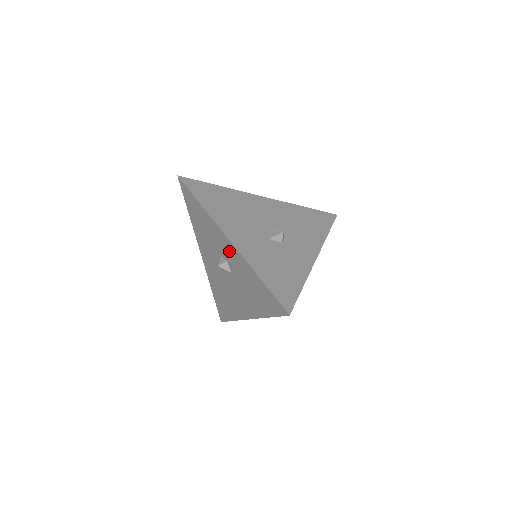
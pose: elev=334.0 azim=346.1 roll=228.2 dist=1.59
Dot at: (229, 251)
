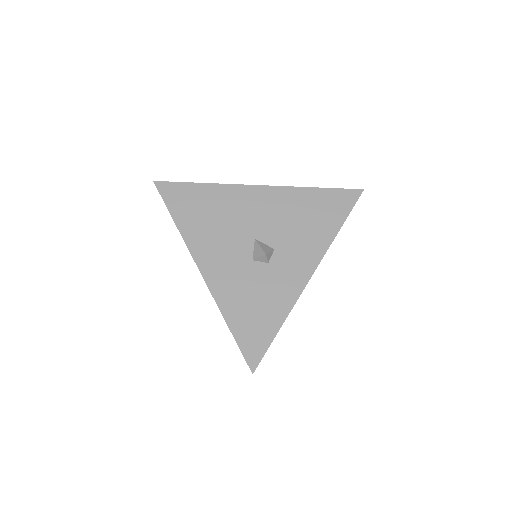
Dot at: occluded
